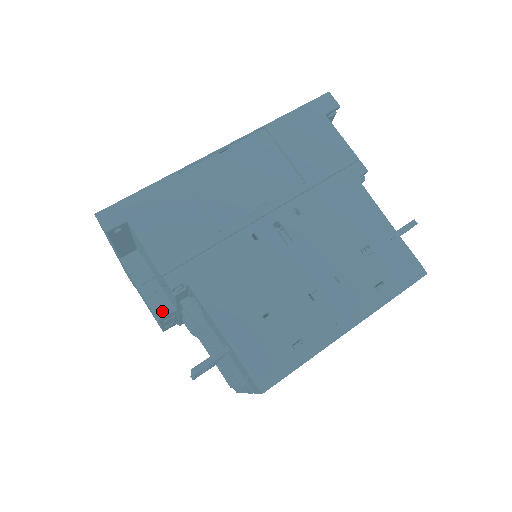
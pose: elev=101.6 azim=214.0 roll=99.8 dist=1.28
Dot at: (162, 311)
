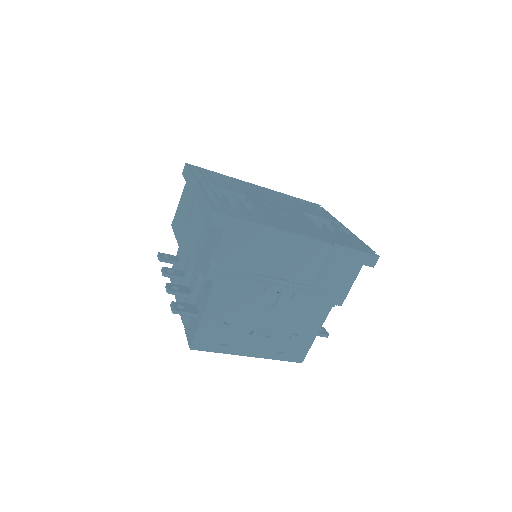
Dot at: (187, 248)
